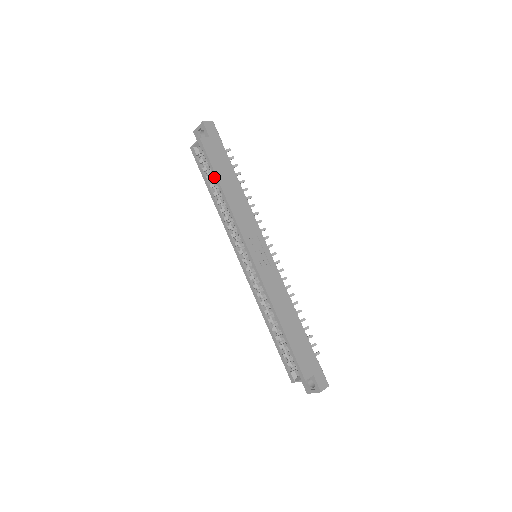
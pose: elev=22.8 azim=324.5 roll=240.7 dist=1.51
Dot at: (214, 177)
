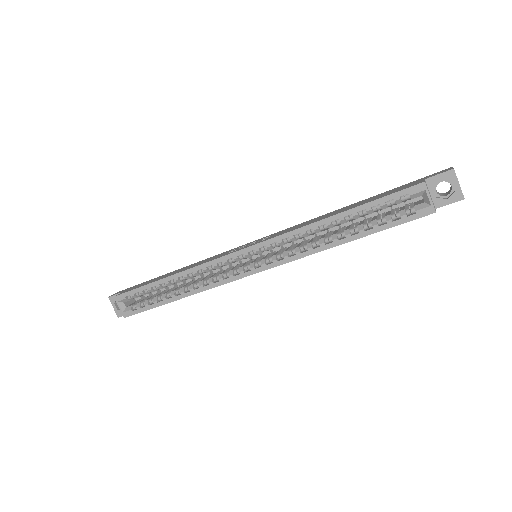
Dot at: (153, 287)
